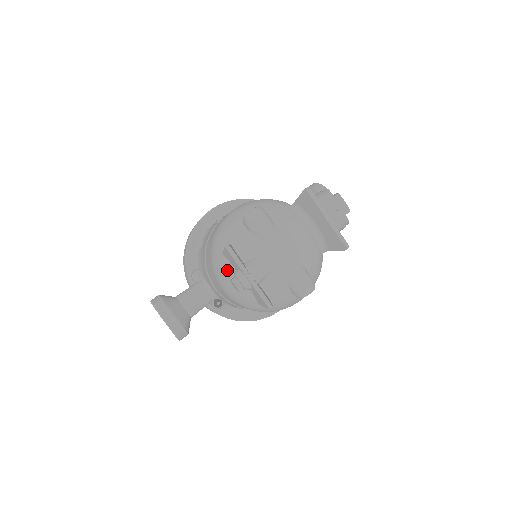
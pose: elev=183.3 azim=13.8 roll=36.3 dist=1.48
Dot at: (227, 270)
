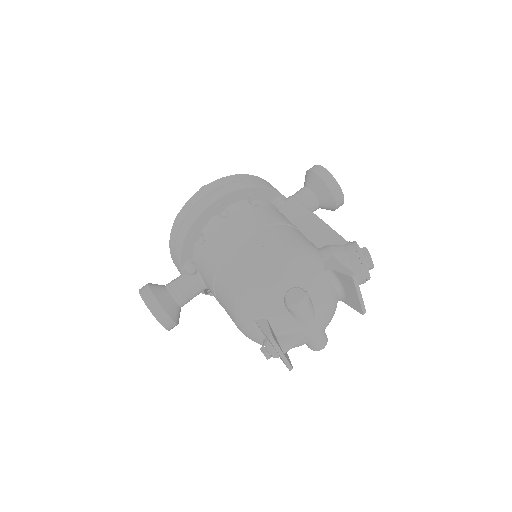
Dot at: (255, 333)
